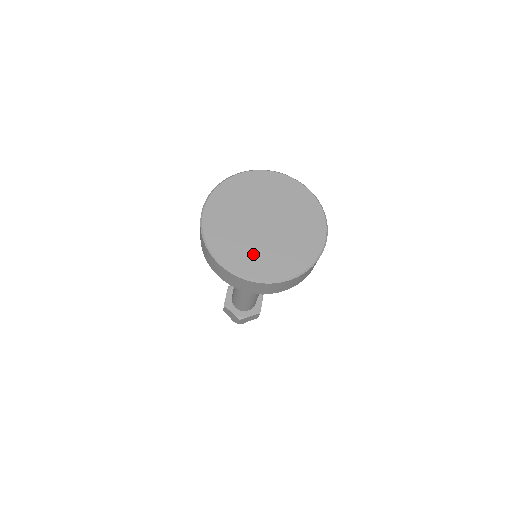
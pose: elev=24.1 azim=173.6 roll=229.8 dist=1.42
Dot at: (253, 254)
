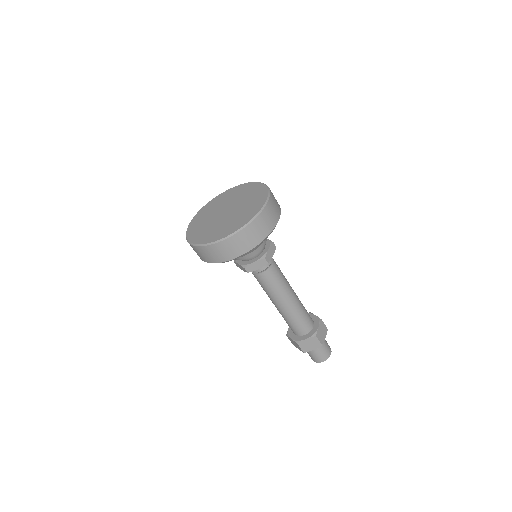
Dot at: (211, 231)
